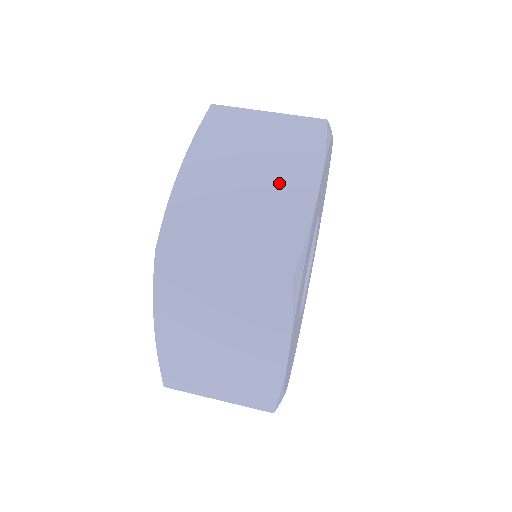
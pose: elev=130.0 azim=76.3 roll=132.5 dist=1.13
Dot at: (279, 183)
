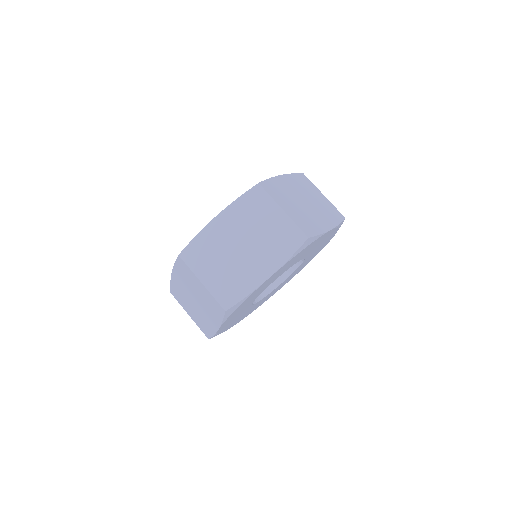
Dot at: (205, 313)
